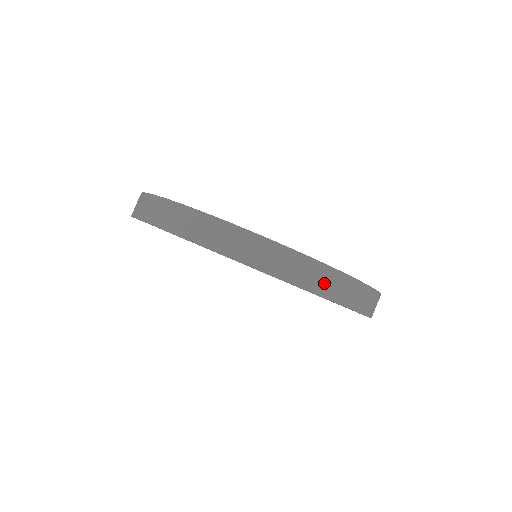
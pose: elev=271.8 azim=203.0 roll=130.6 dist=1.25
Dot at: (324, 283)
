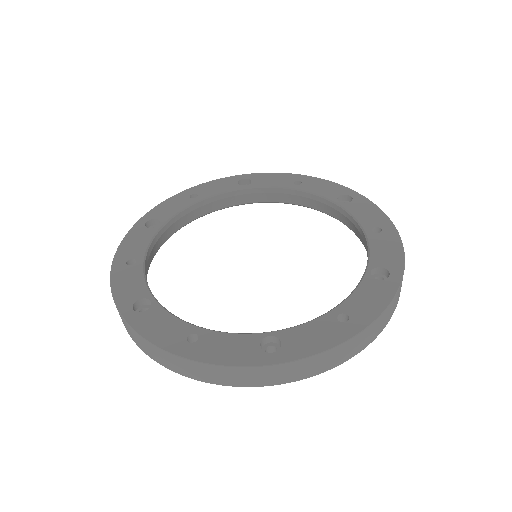
Dot at: (204, 374)
